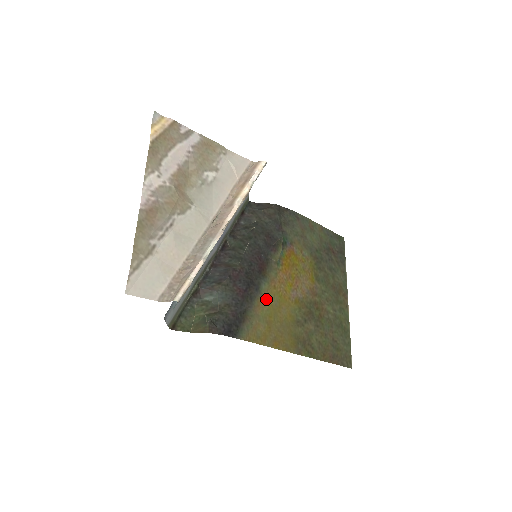
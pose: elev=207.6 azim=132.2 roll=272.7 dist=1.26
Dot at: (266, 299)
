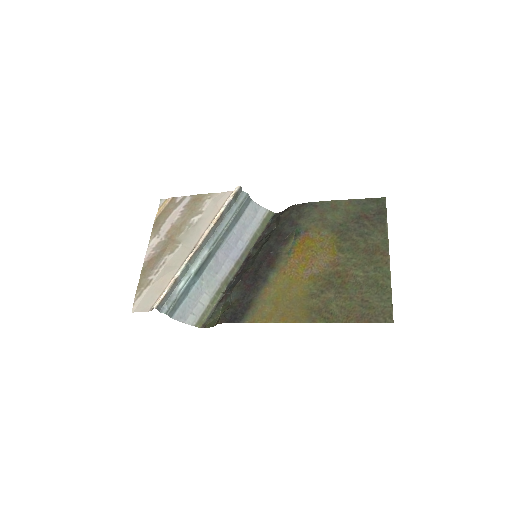
Dot at: (274, 285)
